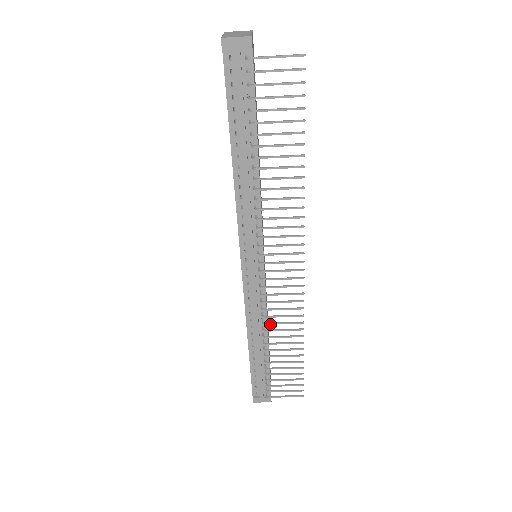
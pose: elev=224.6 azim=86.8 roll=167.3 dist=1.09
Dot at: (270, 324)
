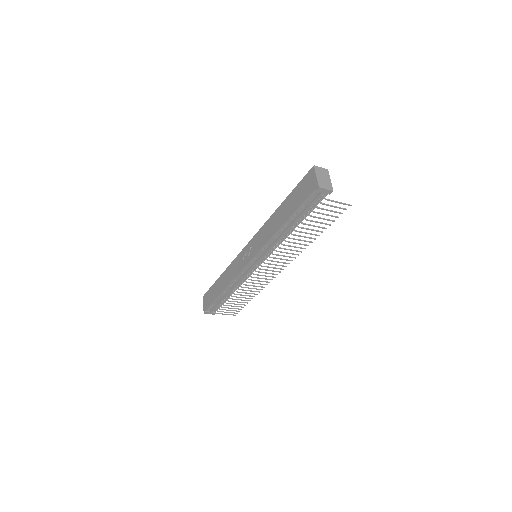
Dot at: occluded
